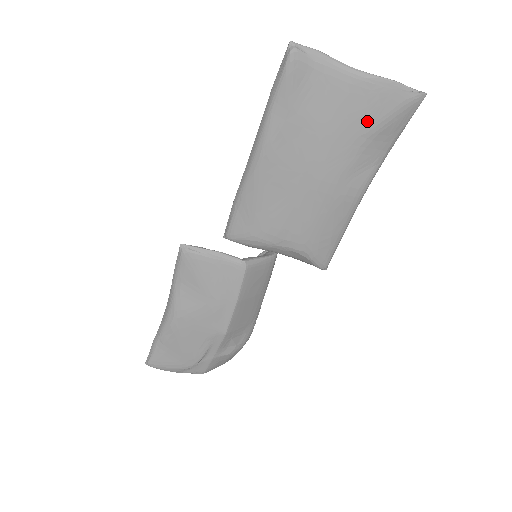
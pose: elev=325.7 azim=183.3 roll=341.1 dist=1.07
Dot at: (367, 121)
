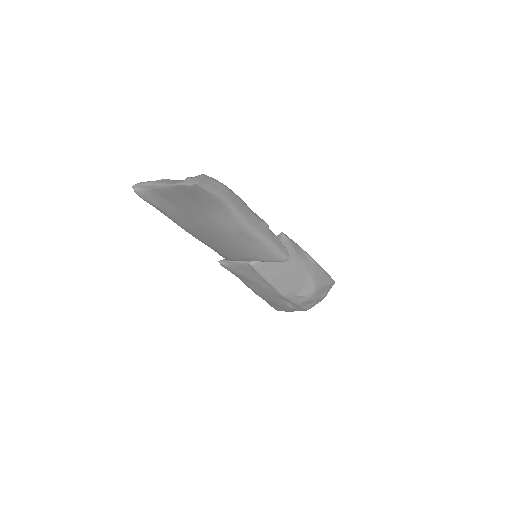
Dot at: (194, 204)
